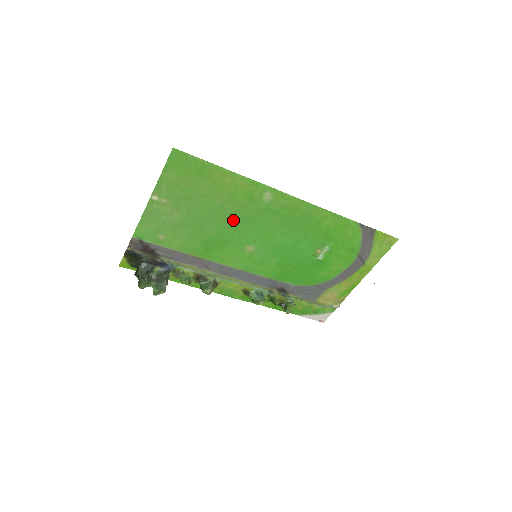
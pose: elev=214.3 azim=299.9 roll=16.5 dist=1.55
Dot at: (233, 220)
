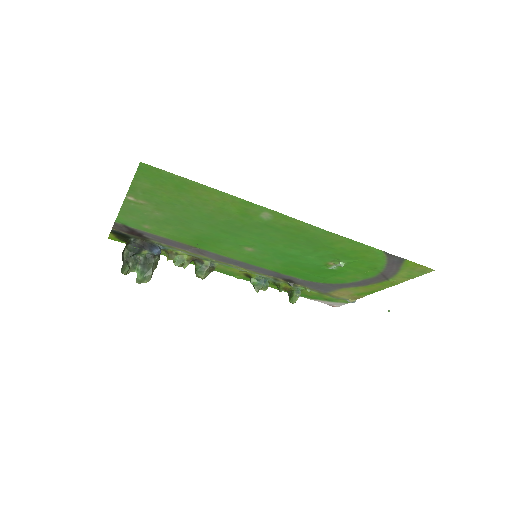
Dot at: (226, 227)
